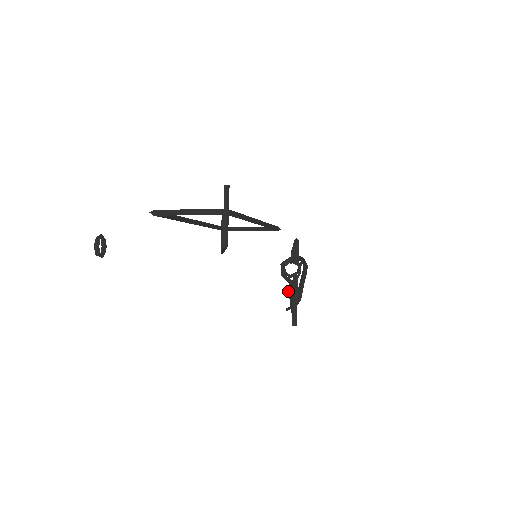
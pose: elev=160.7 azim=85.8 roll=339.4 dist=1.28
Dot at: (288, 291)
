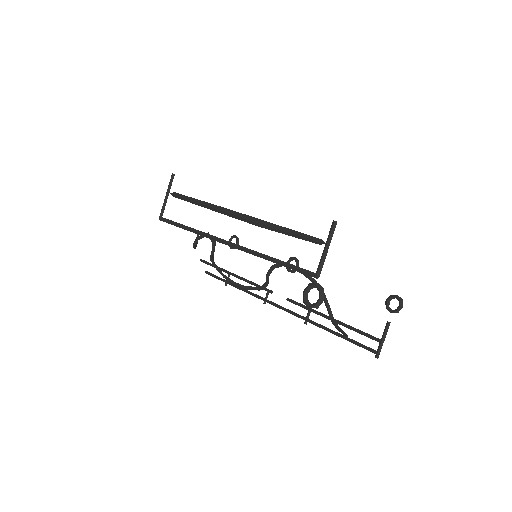
Dot at: occluded
